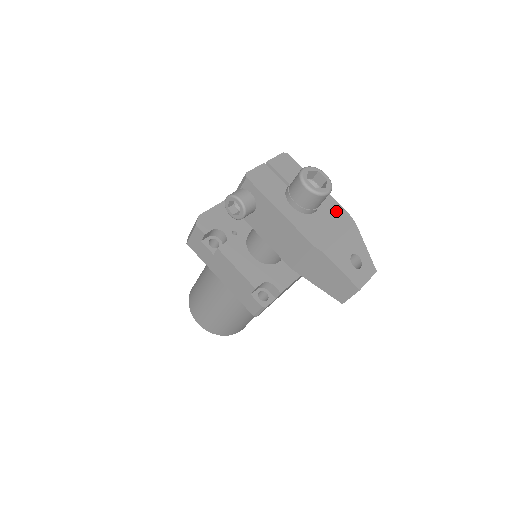
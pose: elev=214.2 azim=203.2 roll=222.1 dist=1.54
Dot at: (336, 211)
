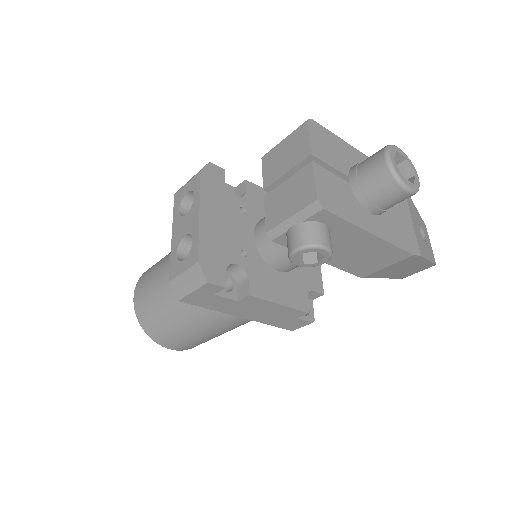
Dot at: occluded
